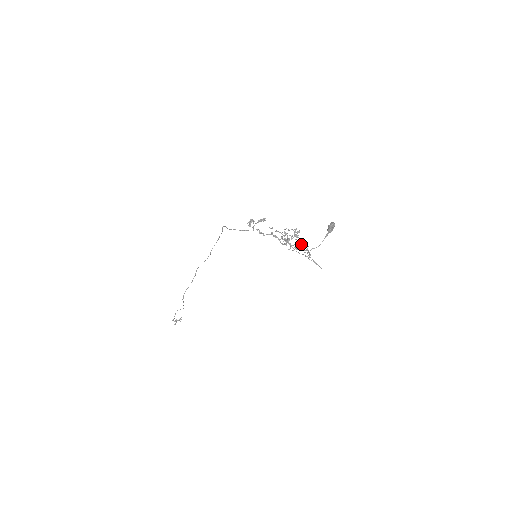
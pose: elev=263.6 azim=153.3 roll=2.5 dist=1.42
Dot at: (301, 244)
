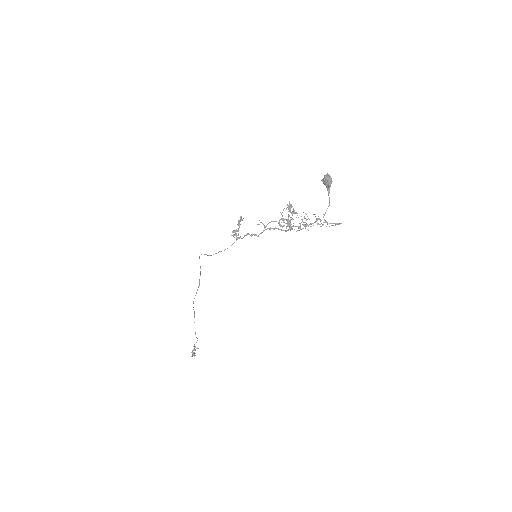
Dot at: (308, 218)
